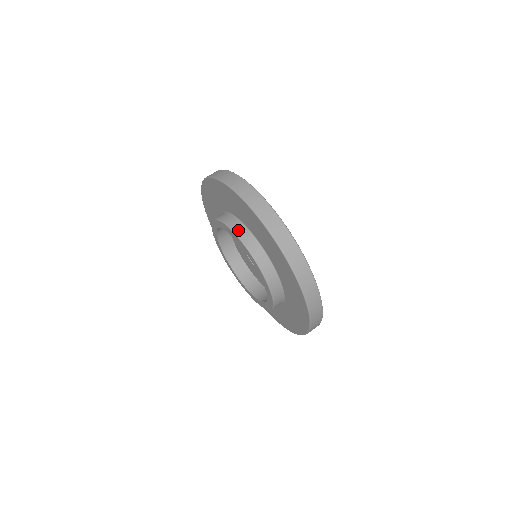
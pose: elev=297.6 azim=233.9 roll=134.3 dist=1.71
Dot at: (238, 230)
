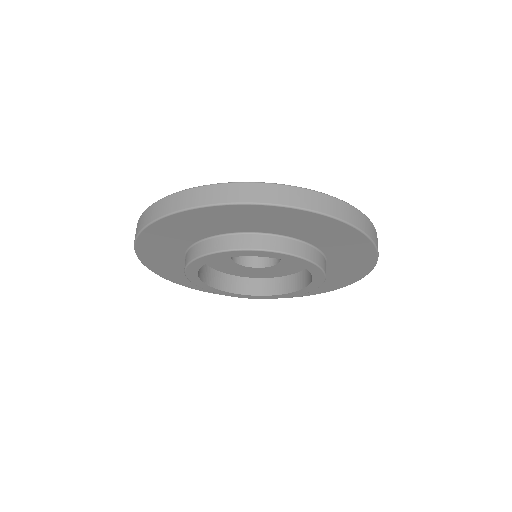
Dot at: (188, 258)
